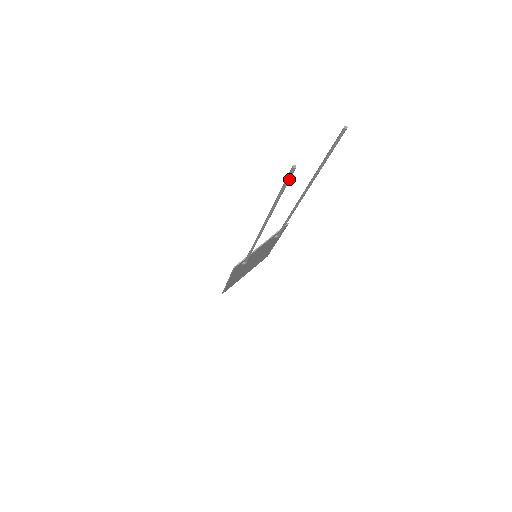
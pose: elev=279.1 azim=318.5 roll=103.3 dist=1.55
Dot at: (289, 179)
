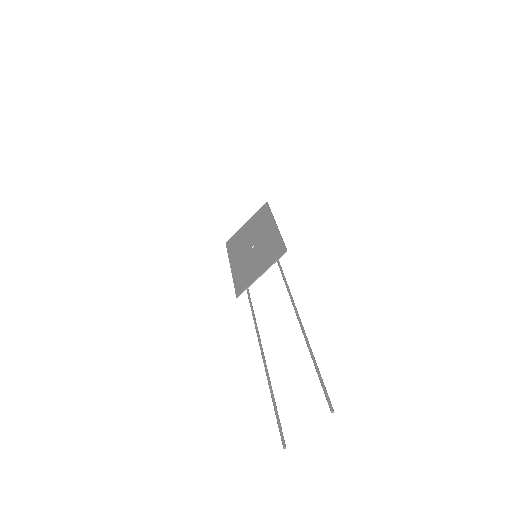
Dot at: (281, 431)
